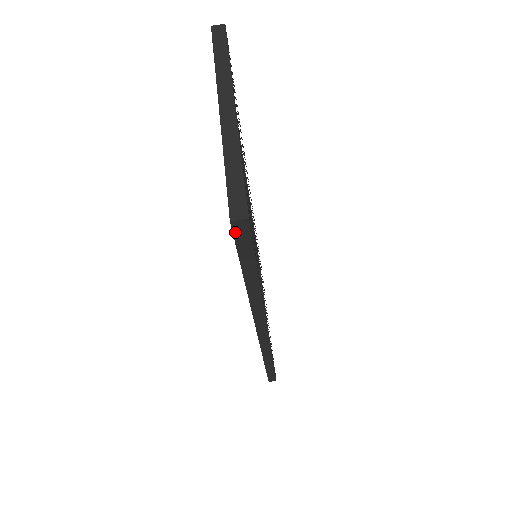
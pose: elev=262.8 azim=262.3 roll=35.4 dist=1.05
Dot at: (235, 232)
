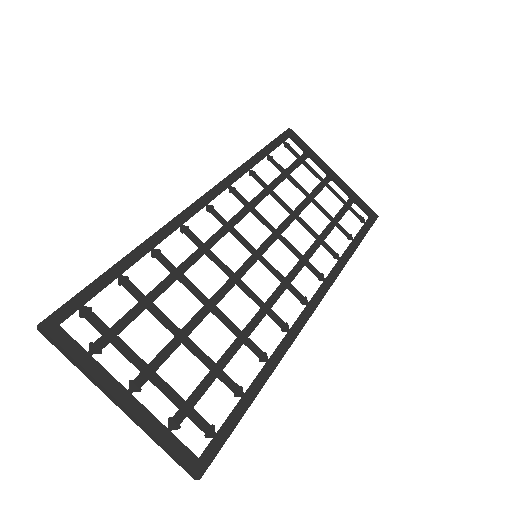
Dot at: occluded
